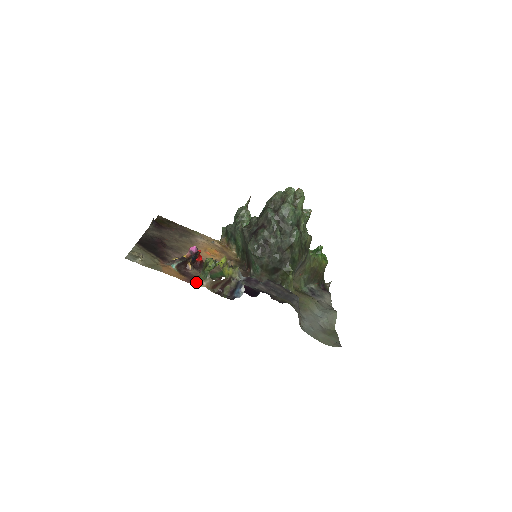
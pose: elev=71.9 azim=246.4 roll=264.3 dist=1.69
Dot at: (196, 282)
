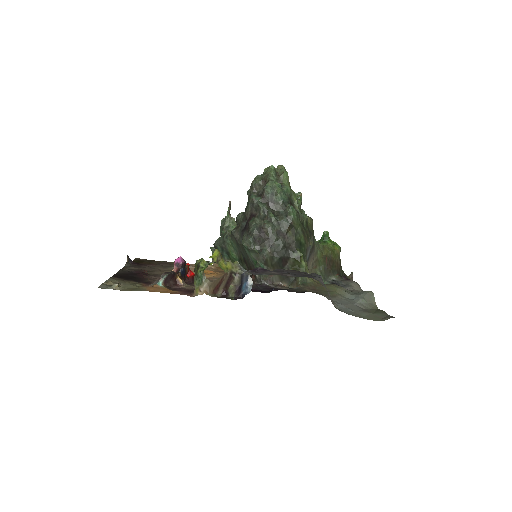
Dot at: (192, 293)
